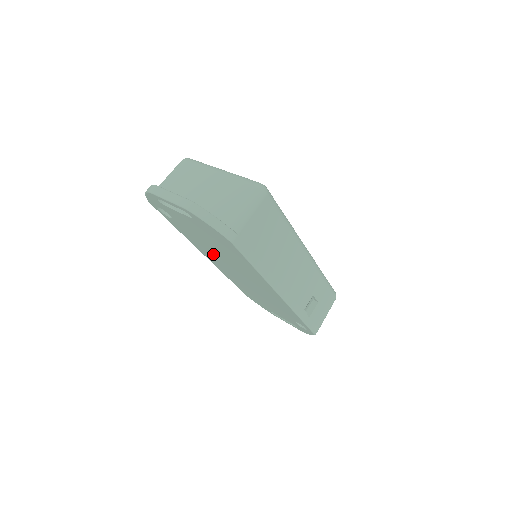
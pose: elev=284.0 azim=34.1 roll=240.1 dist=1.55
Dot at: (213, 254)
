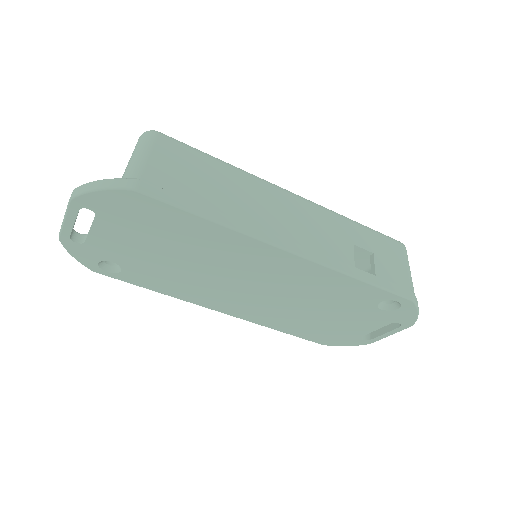
Dot at: (202, 284)
